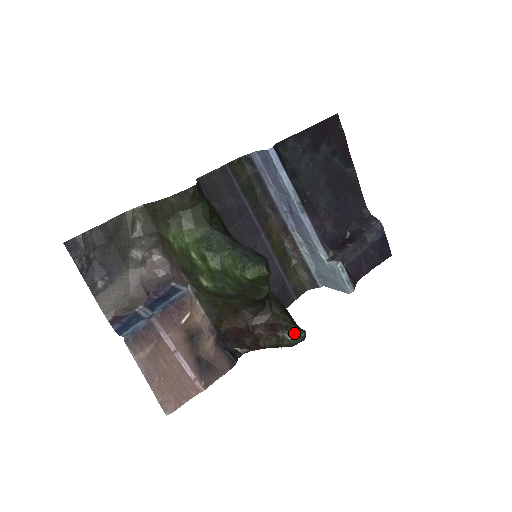
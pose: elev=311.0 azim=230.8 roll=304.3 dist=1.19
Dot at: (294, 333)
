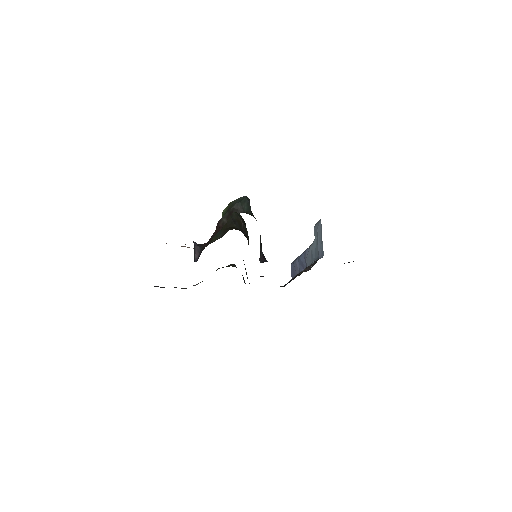
Dot at: occluded
